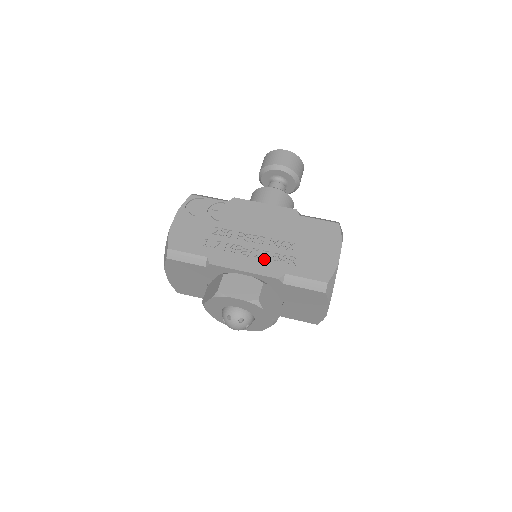
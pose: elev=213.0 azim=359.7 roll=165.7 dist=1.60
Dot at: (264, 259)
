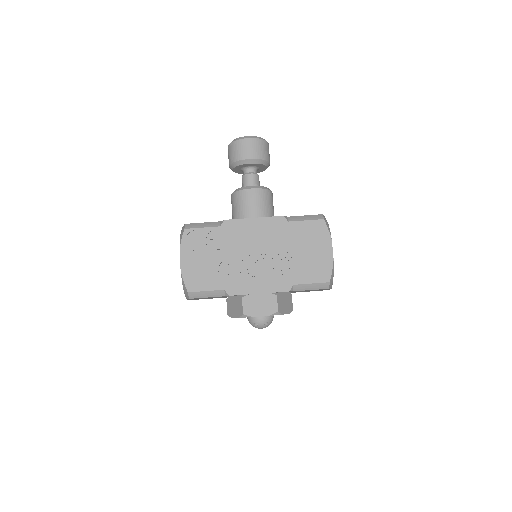
Dot at: (272, 276)
